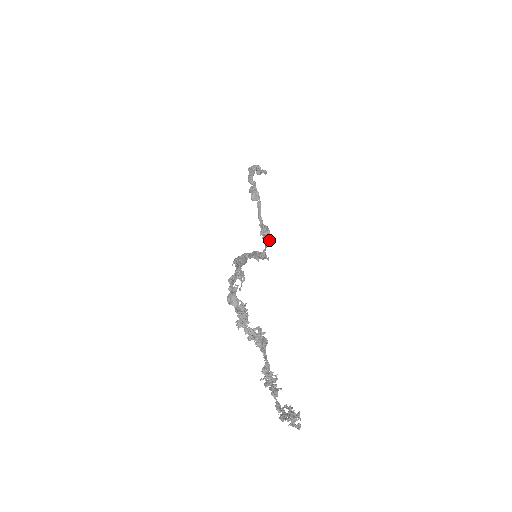
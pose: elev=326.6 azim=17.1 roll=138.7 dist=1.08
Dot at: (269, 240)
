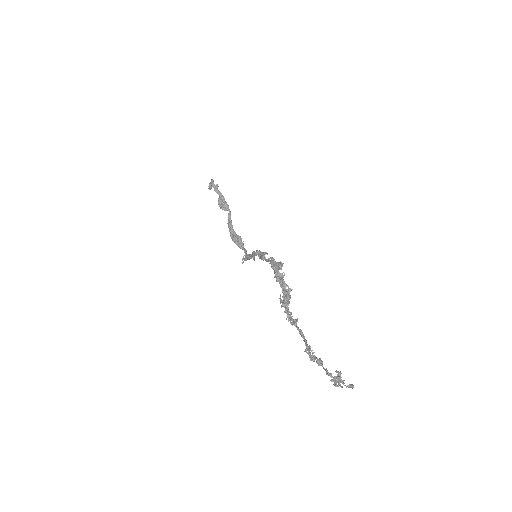
Dot at: (242, 247)
